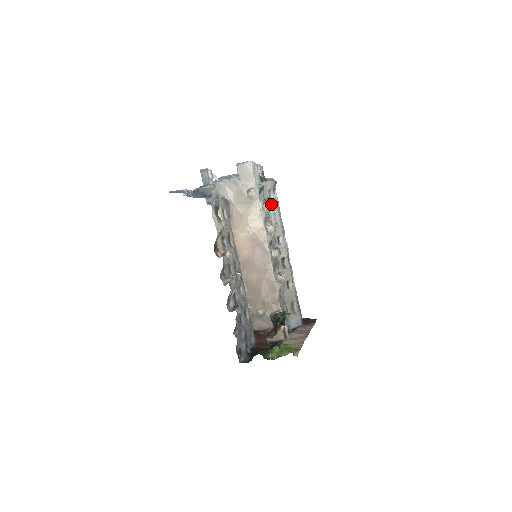
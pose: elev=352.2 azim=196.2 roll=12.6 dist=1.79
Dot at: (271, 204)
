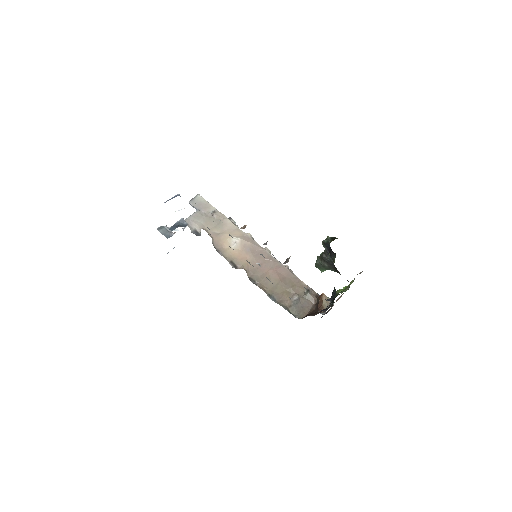
Dot at: occluded
